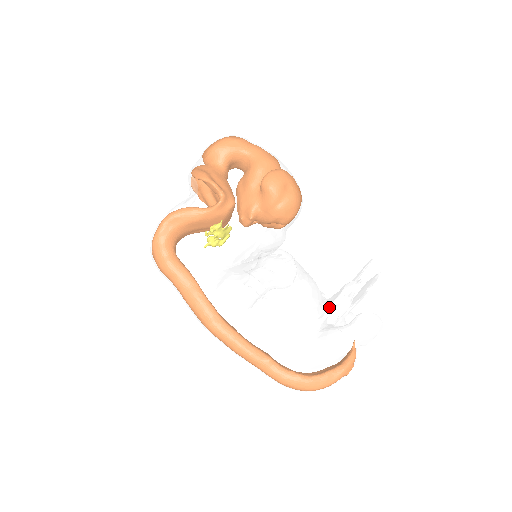
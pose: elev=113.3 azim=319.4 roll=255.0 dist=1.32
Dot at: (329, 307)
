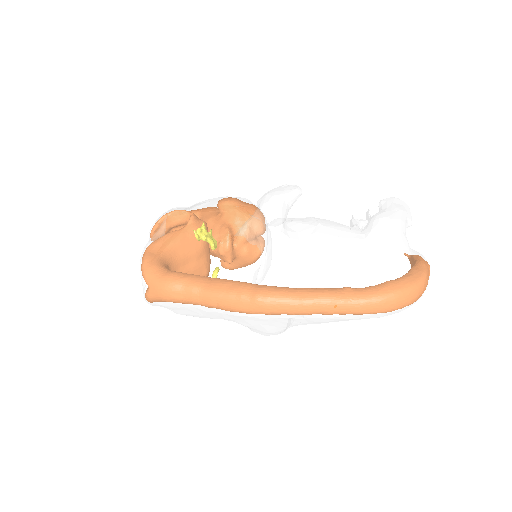
Dot at: (352, 224)
